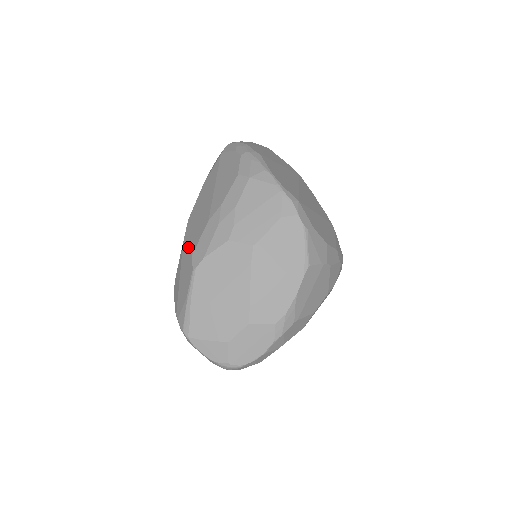
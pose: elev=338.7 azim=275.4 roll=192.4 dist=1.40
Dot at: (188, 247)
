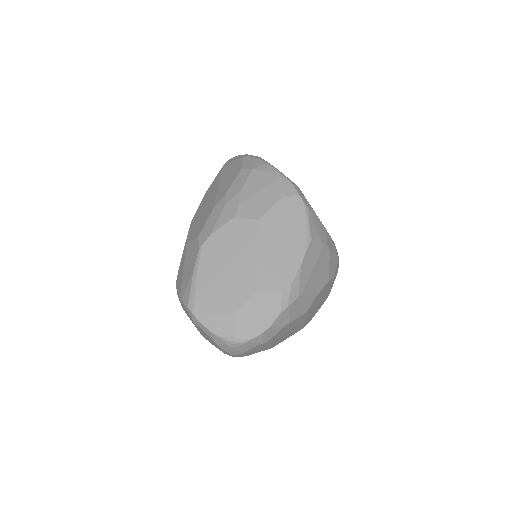
Dot at: (193, 235)
